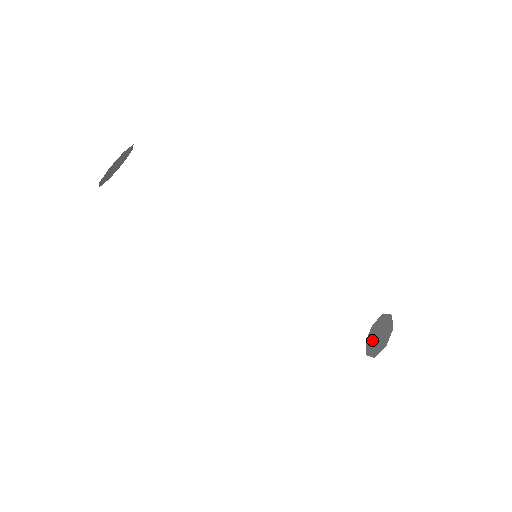
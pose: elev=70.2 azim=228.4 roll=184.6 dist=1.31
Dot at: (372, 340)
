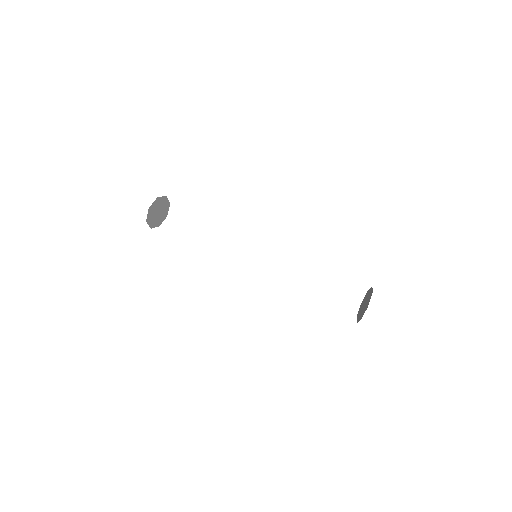
Dot at: (363, 310)
